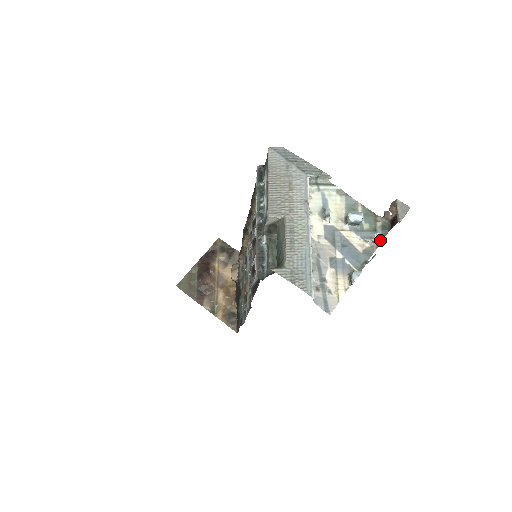
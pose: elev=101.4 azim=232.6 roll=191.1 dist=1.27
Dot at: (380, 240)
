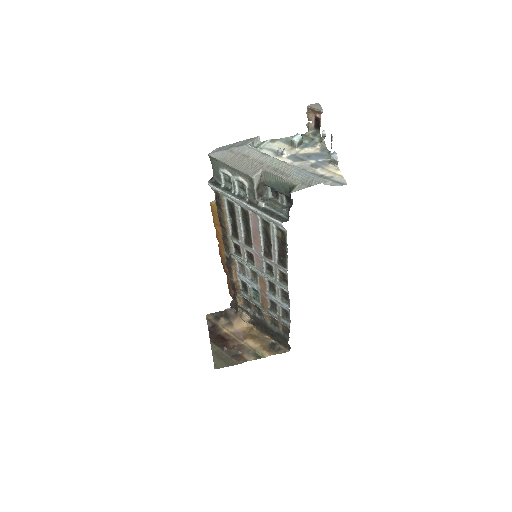
Dot at: (323, 134)
